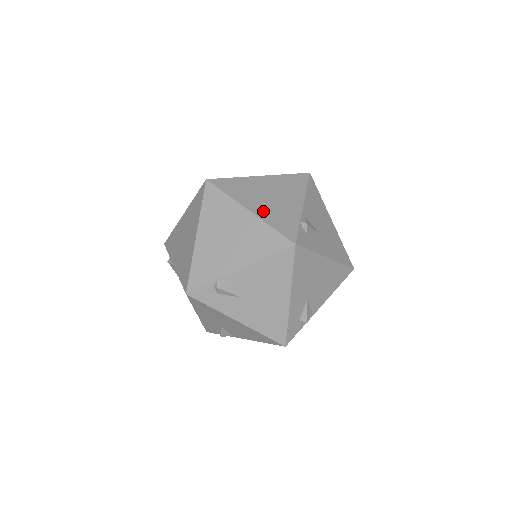
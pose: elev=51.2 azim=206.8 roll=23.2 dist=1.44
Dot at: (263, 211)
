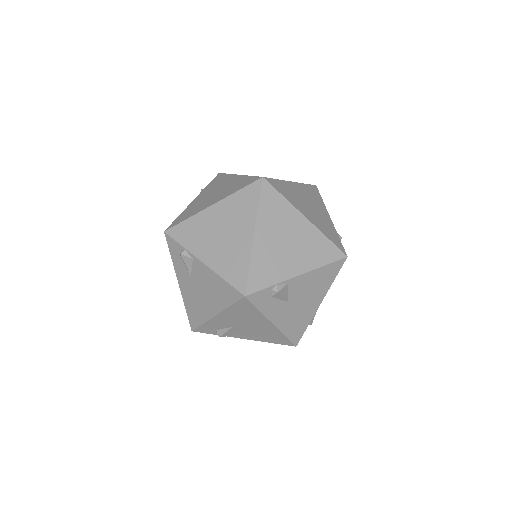
Dot at: (263, 247)
